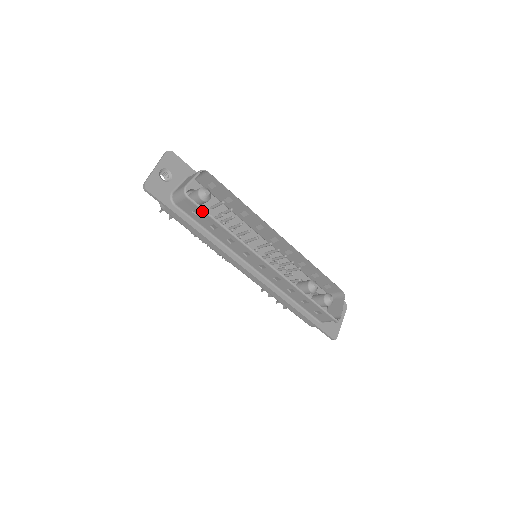
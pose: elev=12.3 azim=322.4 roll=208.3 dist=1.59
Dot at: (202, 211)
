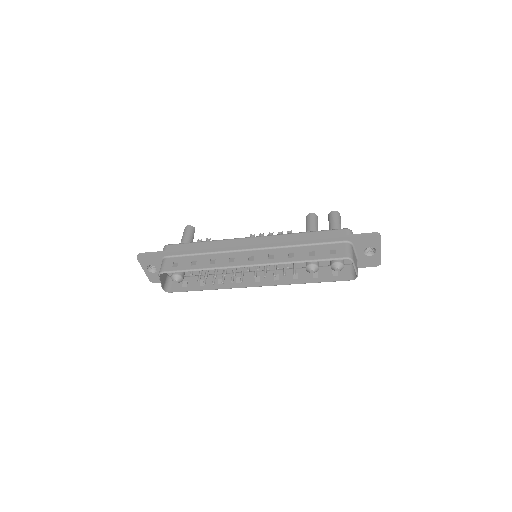
Dot at: (185, 291)
